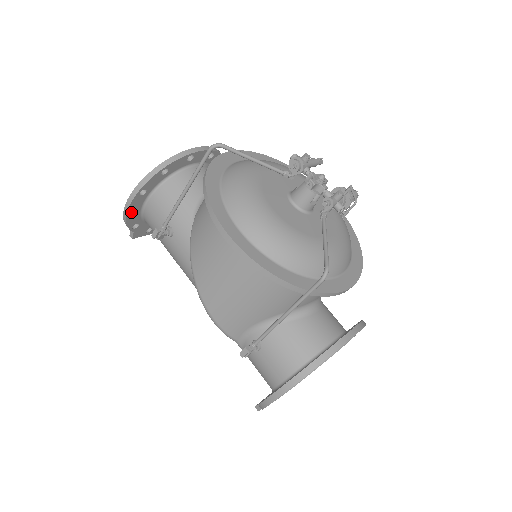
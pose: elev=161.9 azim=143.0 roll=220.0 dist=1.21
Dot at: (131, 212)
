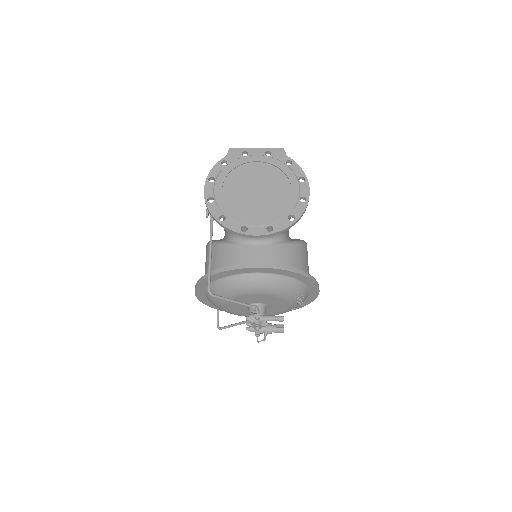
Dot at: (214, 178)
